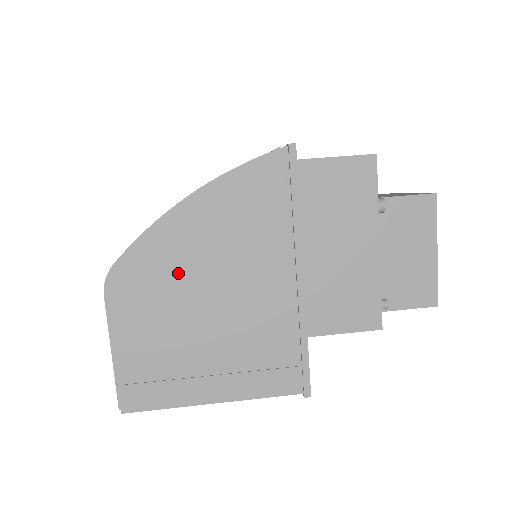
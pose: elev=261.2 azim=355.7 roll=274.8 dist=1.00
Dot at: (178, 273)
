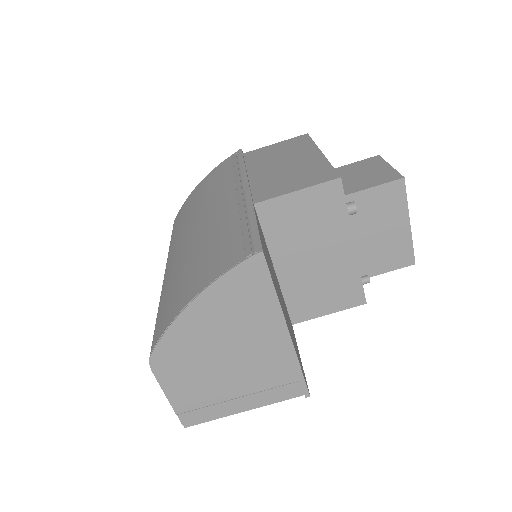
Dot at: (198, 348)
